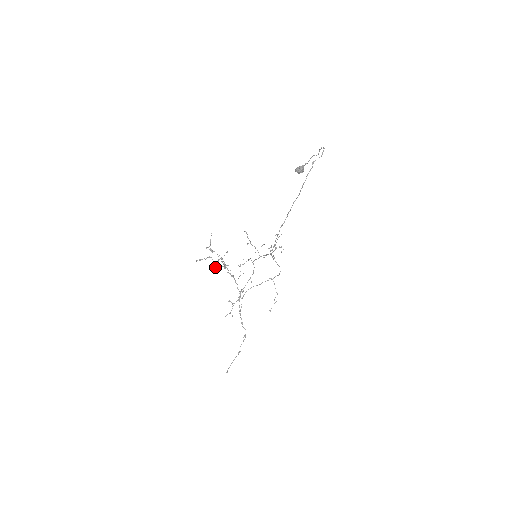
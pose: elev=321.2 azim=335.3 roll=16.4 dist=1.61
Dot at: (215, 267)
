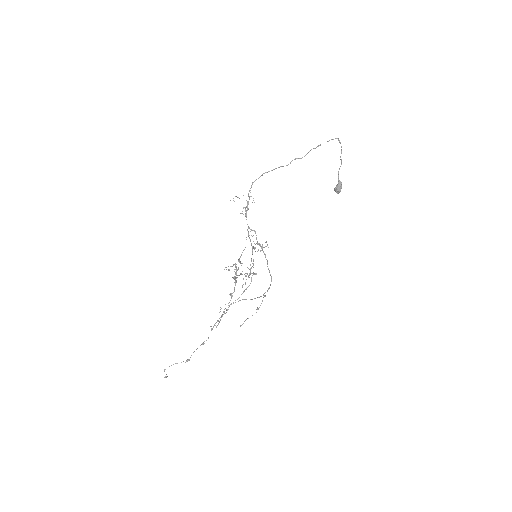
Dot at: (234, 279)
